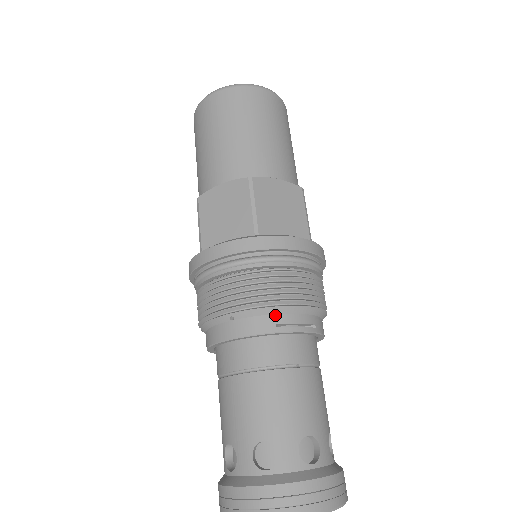
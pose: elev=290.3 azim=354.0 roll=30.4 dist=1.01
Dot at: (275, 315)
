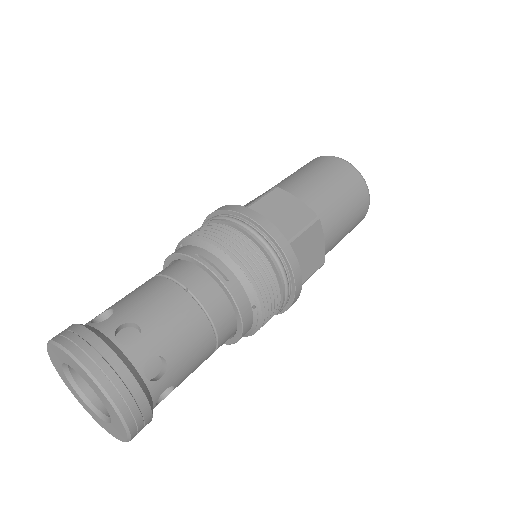
Dot at: (203, 249)
